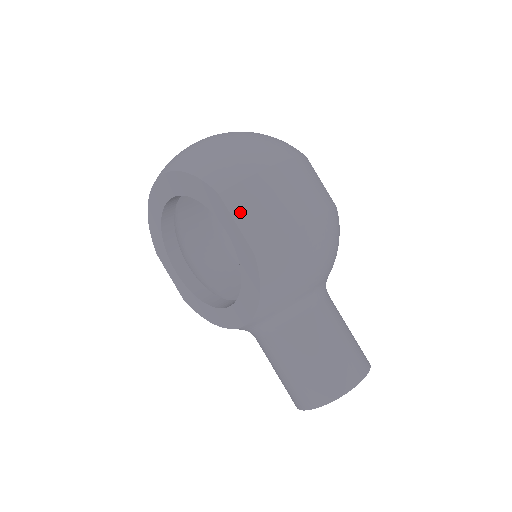
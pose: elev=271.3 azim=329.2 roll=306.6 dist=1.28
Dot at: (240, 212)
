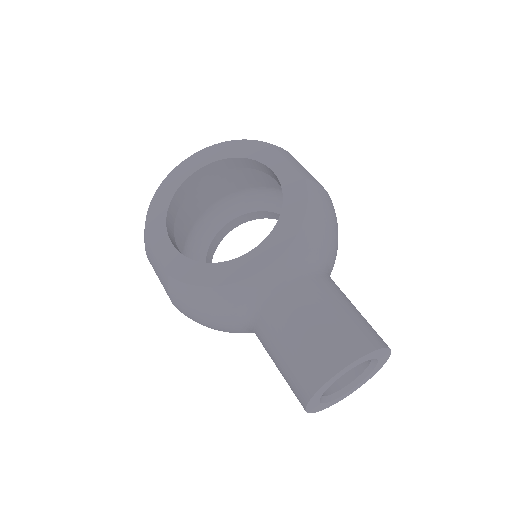
Dot at: (289, 159)
